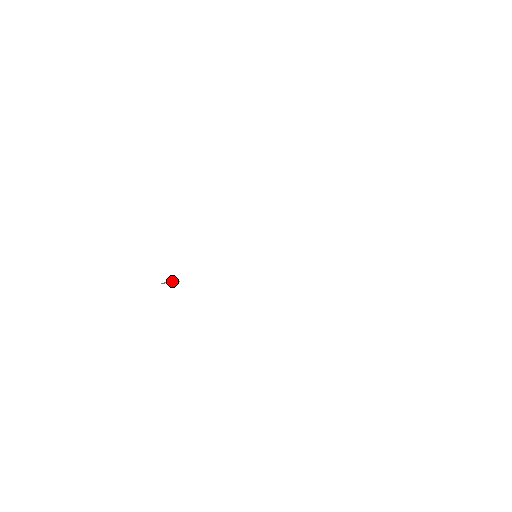
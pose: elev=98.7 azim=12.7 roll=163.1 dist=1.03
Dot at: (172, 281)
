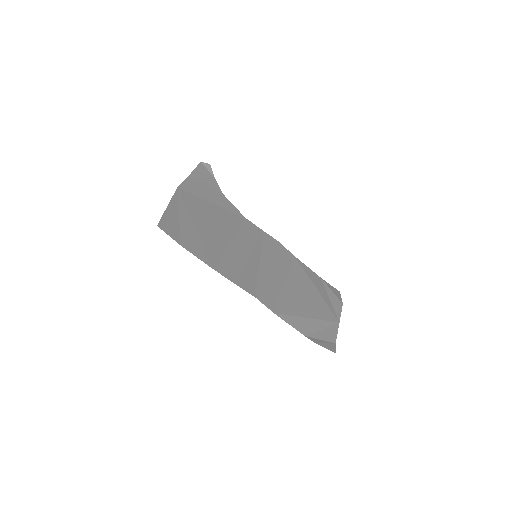
Dot at: (211, 169)
